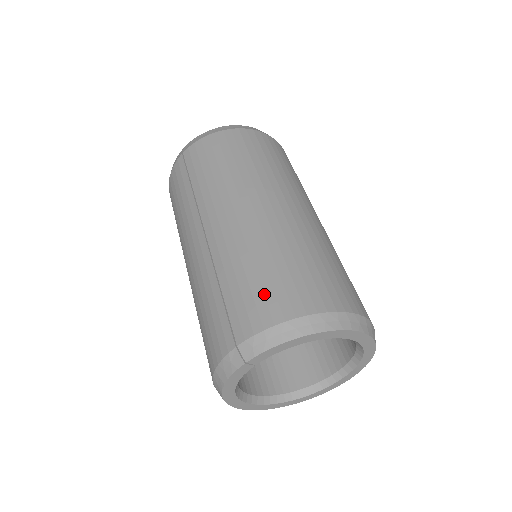
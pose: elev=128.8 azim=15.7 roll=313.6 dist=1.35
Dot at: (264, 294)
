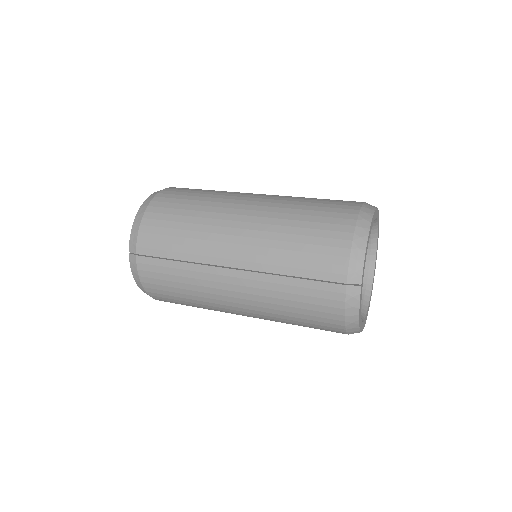
Dot at: (322, 245)
